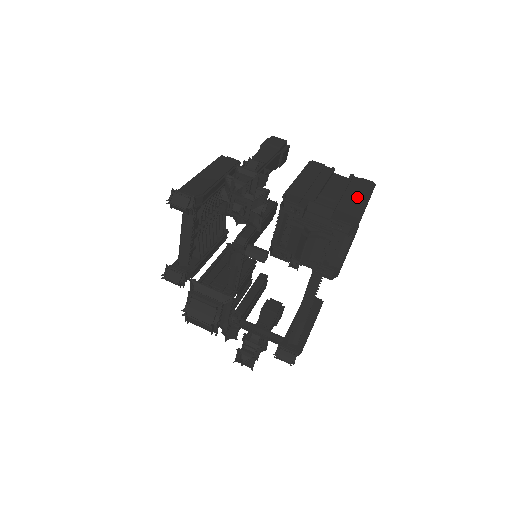
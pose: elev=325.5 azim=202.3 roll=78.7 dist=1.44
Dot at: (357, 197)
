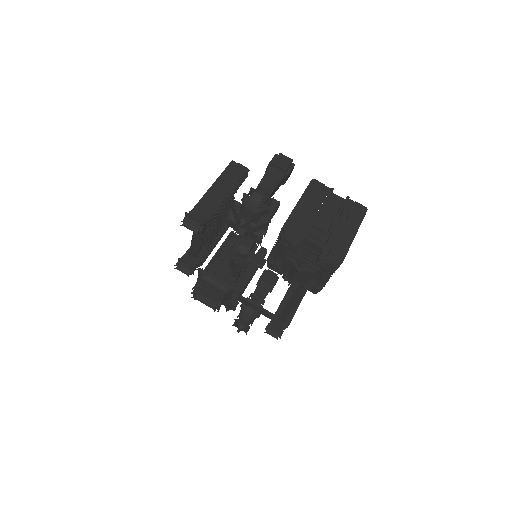
Dot at: (347, 229)
